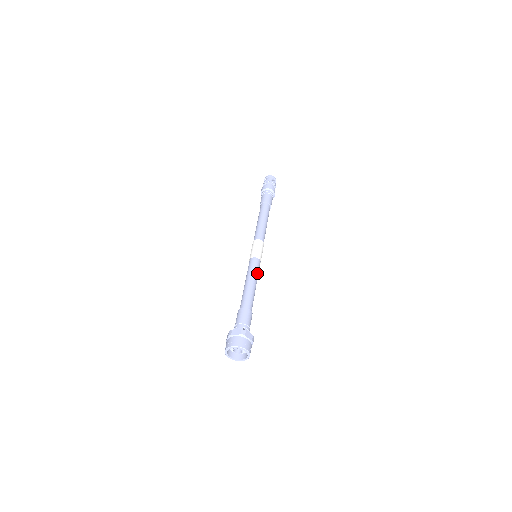
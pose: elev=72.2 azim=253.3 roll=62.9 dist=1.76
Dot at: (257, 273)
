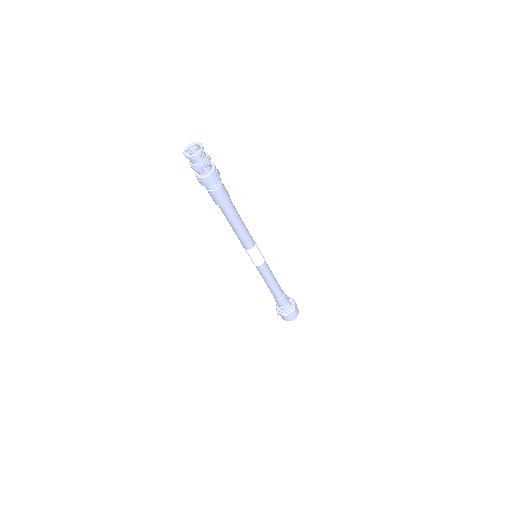
Dot at: (268, 274)
